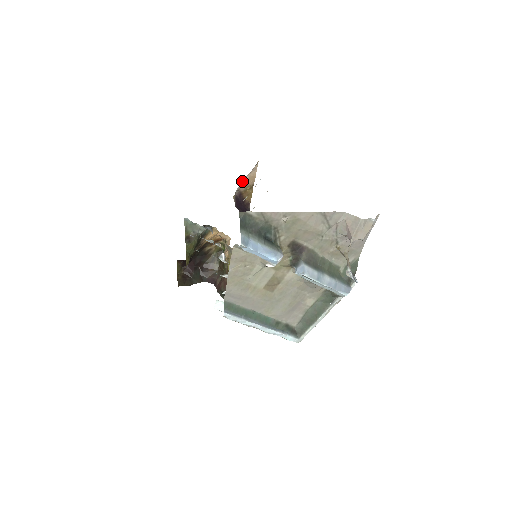
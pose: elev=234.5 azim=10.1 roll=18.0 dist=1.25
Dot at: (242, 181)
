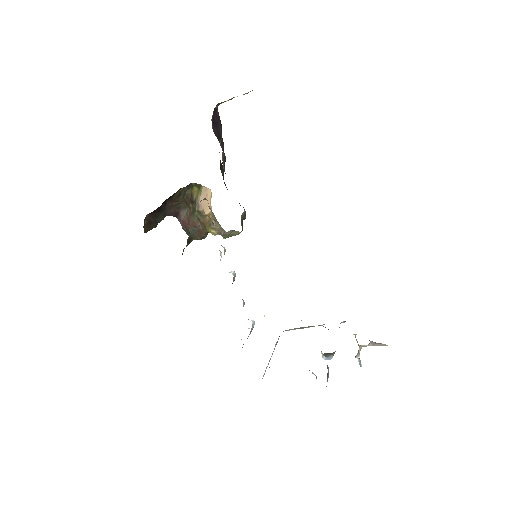
Dot at: (229, 99)
